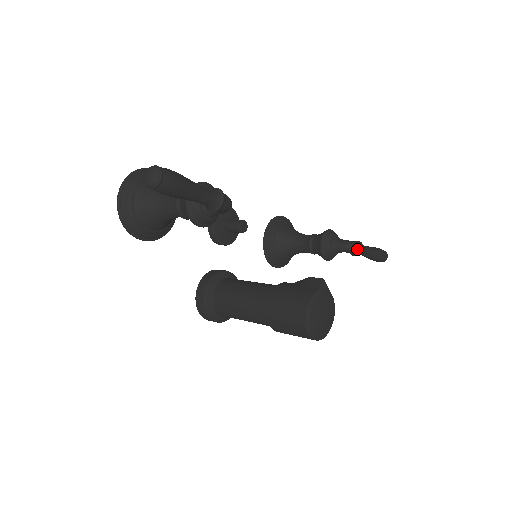
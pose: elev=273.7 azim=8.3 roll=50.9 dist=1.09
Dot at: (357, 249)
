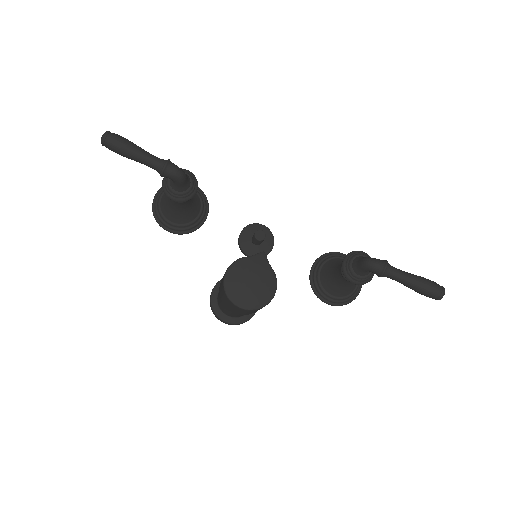
Dot at: (376, 265)
